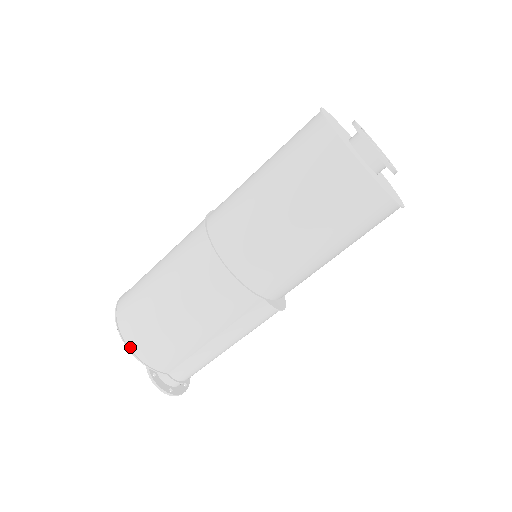
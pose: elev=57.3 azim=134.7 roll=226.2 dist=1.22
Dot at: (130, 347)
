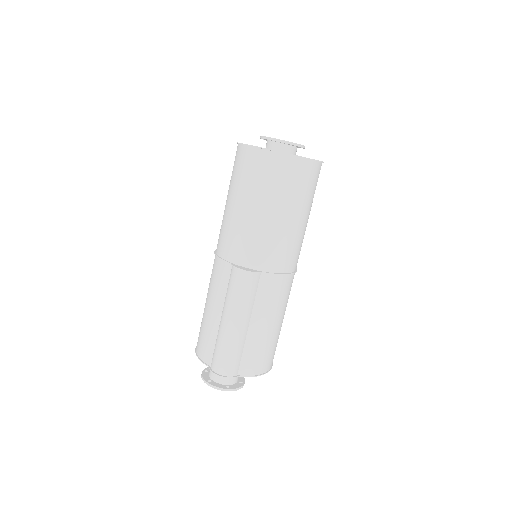
Dot at: (196, 347)
